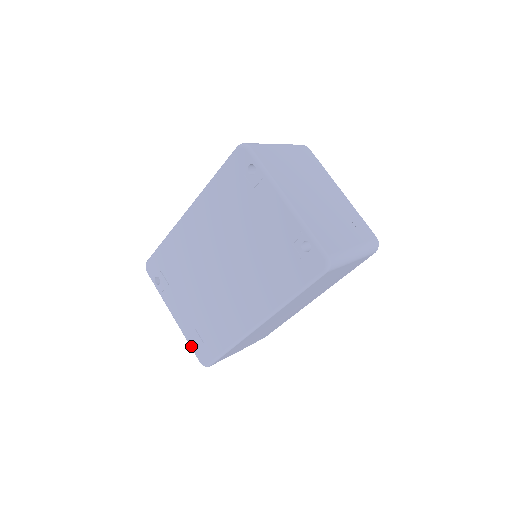
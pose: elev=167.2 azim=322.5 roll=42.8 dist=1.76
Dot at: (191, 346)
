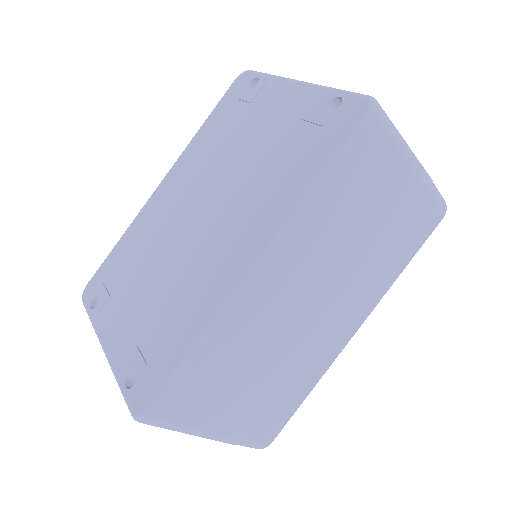
Dot at: (122, 387)
